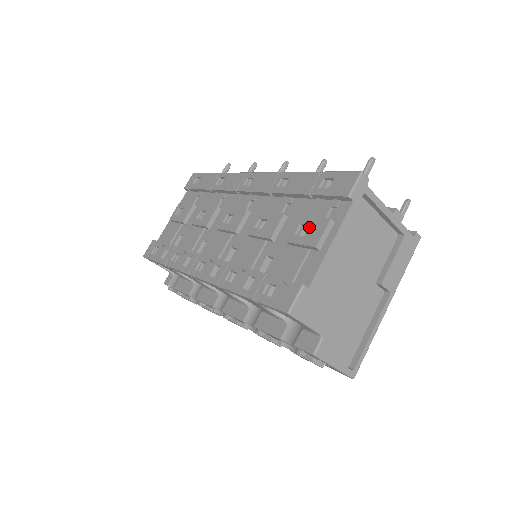
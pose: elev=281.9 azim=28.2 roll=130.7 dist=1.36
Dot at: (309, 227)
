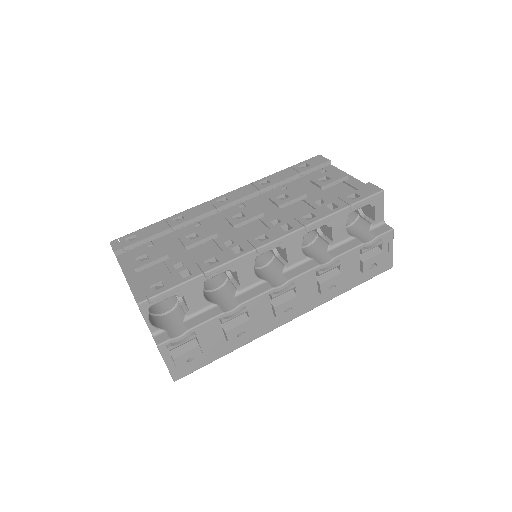
Dot at: (327, 176)
